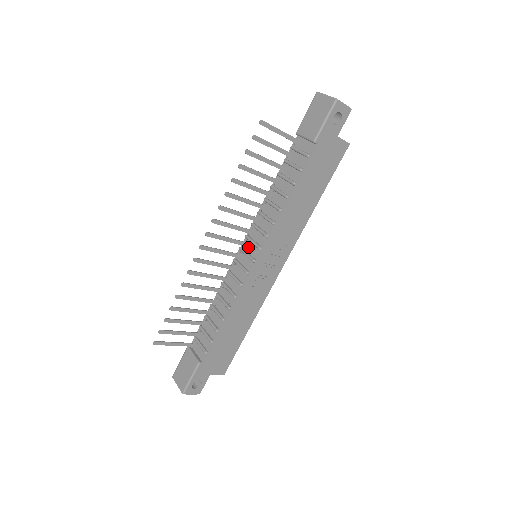
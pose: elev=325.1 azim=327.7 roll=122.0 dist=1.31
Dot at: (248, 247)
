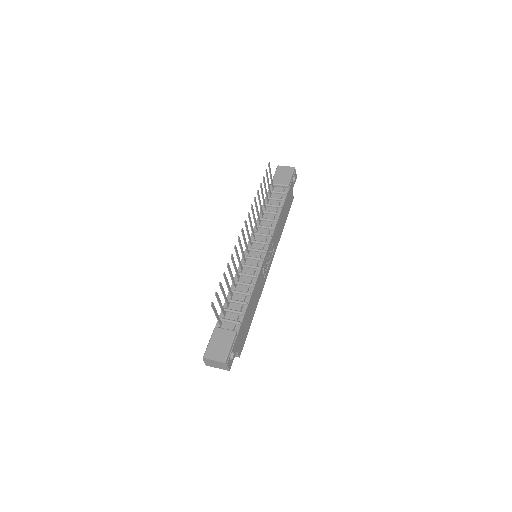
Dot at: (254, 246)
